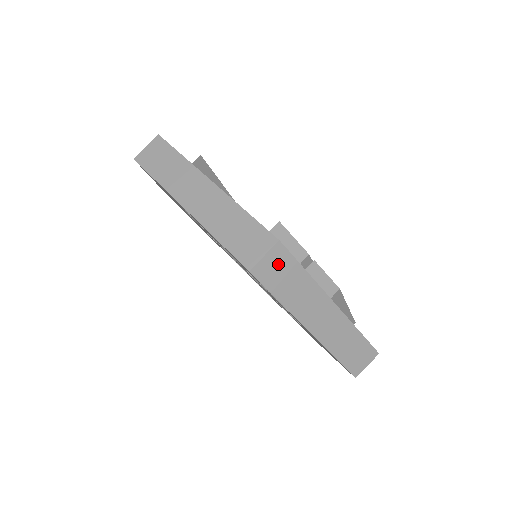
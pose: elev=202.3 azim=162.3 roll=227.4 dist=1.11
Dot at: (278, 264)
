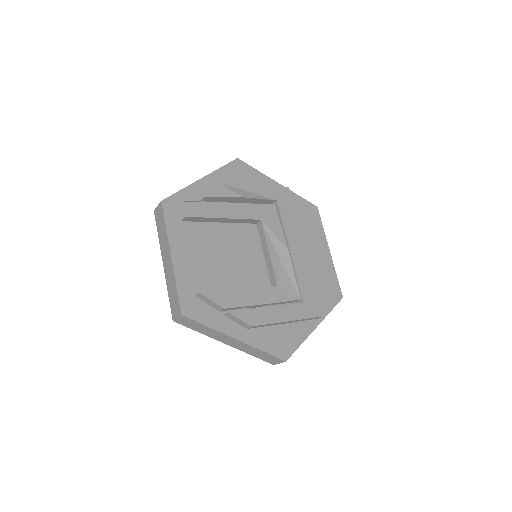
Dot at: (187, 322)
